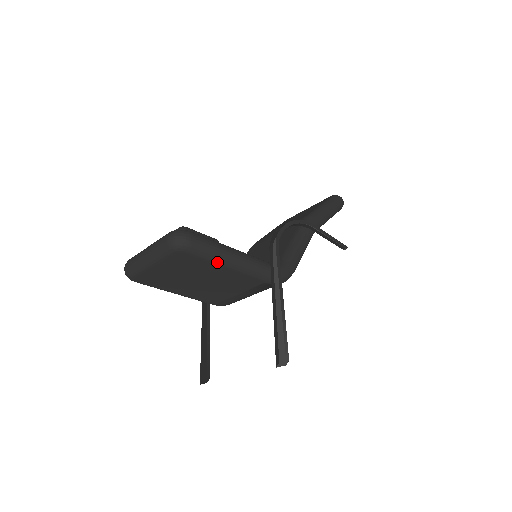
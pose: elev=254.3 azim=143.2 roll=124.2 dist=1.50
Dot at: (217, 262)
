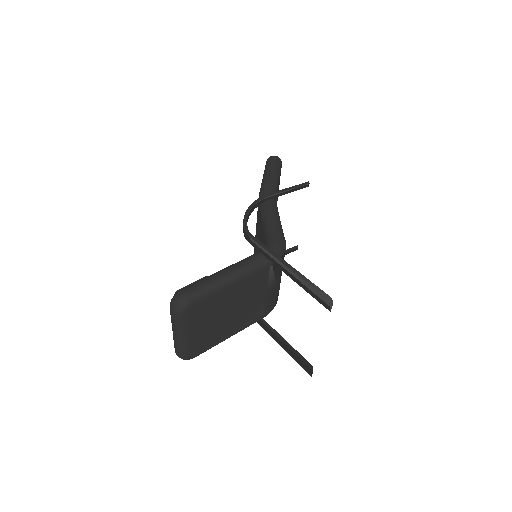
Dot at: (220, 289)
